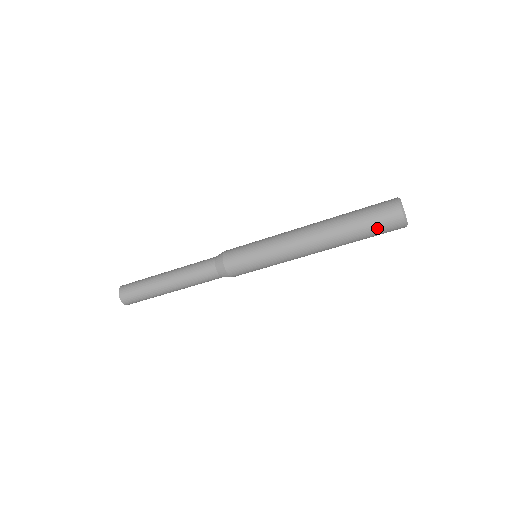
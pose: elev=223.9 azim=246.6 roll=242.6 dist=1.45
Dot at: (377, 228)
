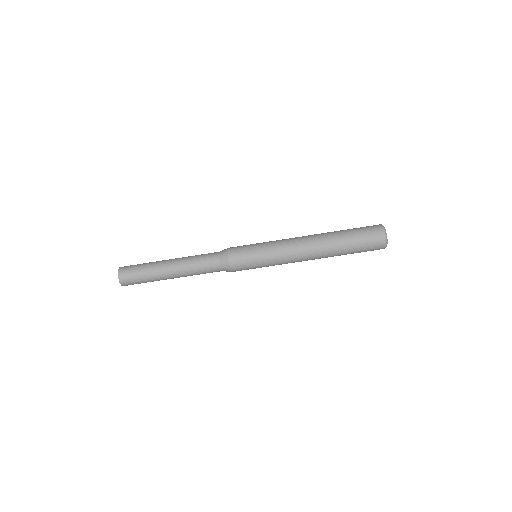
Dot at: (363, 236)
